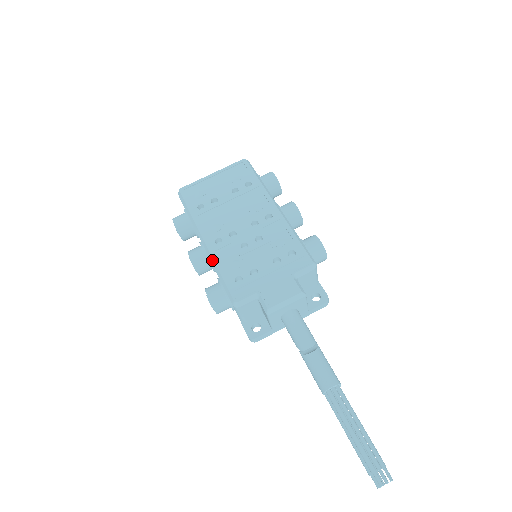
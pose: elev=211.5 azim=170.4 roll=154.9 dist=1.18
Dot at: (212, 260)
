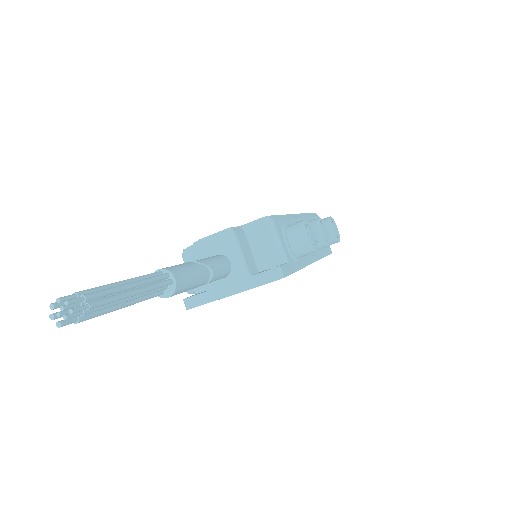
Dot at: occluded
